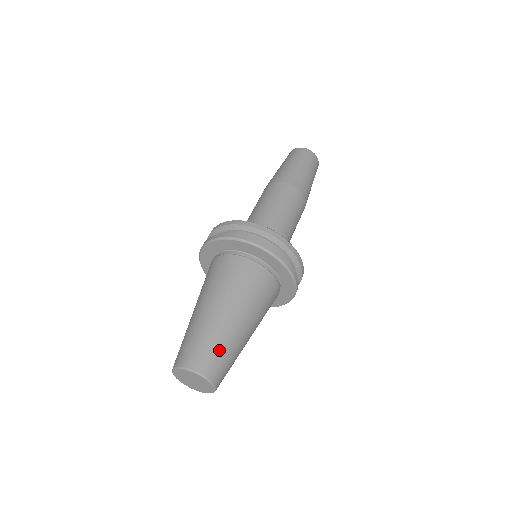
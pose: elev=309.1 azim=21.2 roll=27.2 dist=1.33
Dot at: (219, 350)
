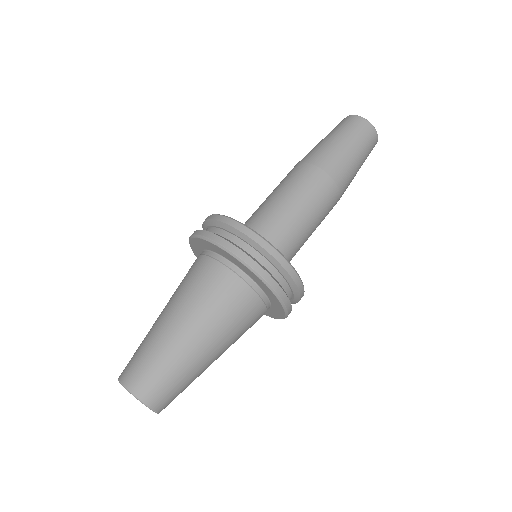
Dot at: (184, 389)
